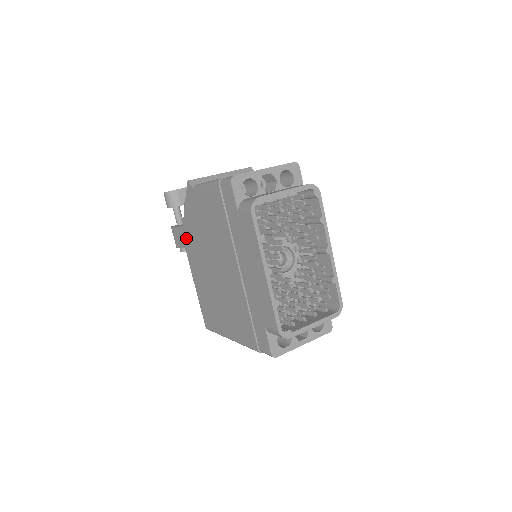
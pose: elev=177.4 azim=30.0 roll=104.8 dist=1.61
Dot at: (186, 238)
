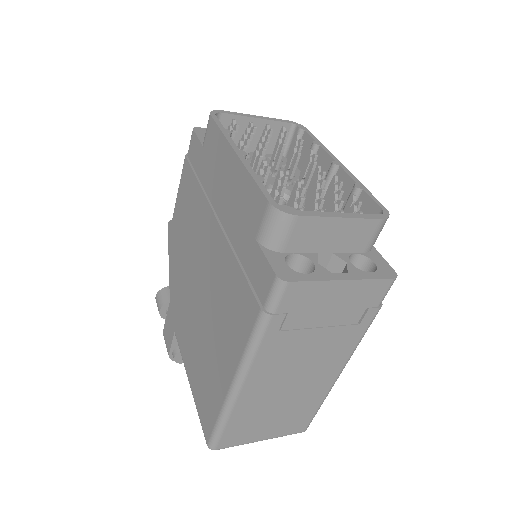
Dot at: (173, 311)
